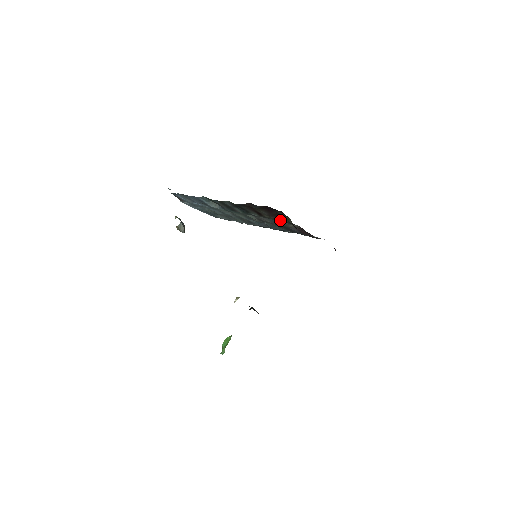
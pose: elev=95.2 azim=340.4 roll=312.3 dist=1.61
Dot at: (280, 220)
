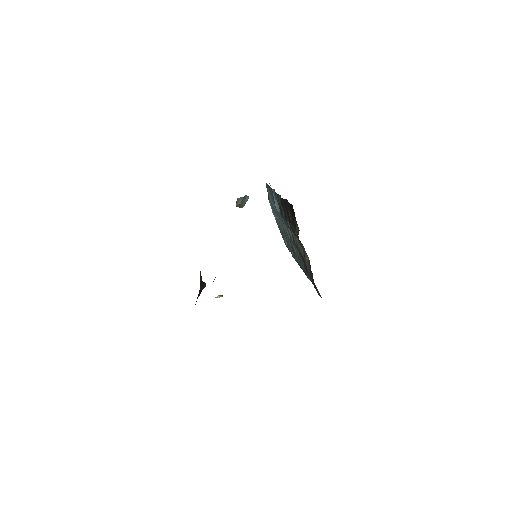
Dot at: (297, 235)
